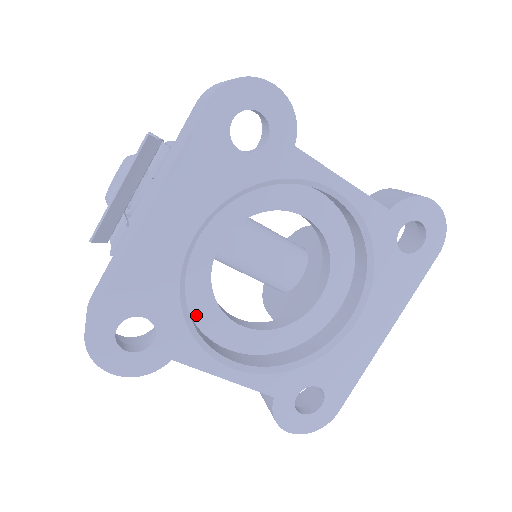
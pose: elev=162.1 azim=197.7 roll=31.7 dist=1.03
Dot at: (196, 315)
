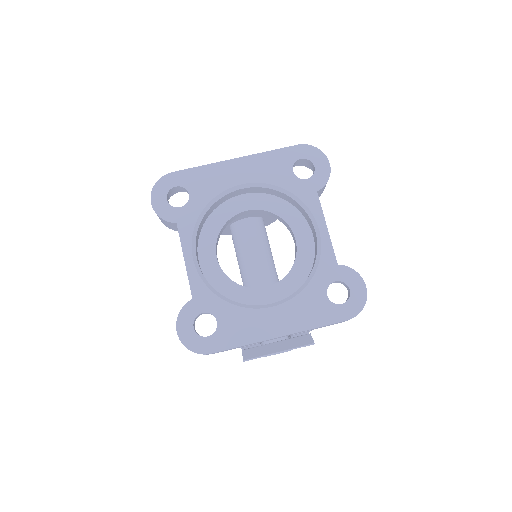
Dot at: (205, 229)
